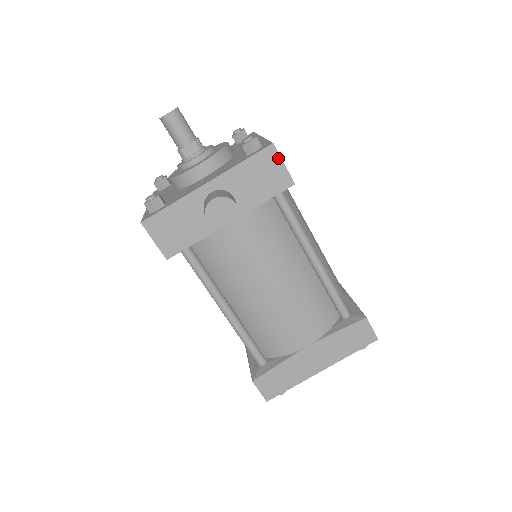
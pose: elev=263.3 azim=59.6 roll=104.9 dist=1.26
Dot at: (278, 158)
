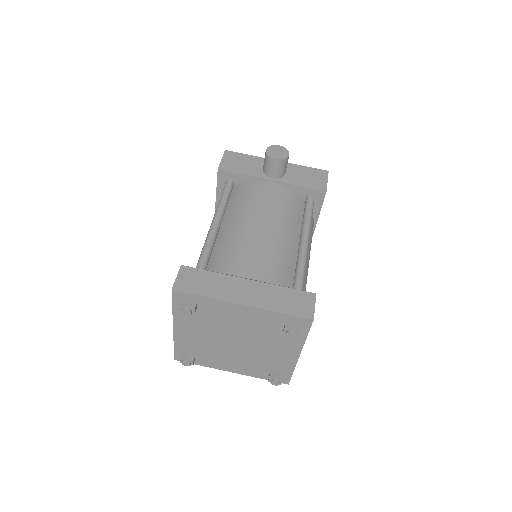
Dot at: (326, 177)
